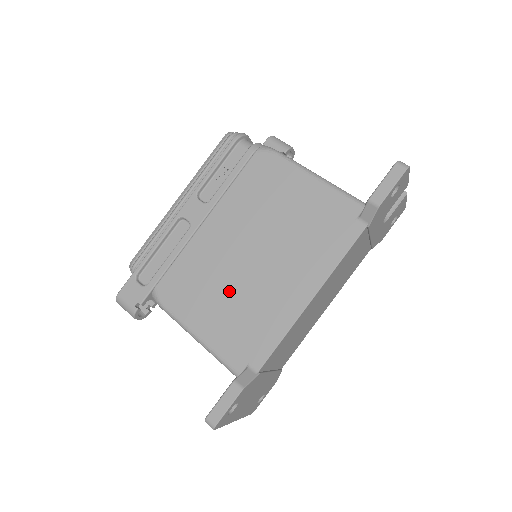
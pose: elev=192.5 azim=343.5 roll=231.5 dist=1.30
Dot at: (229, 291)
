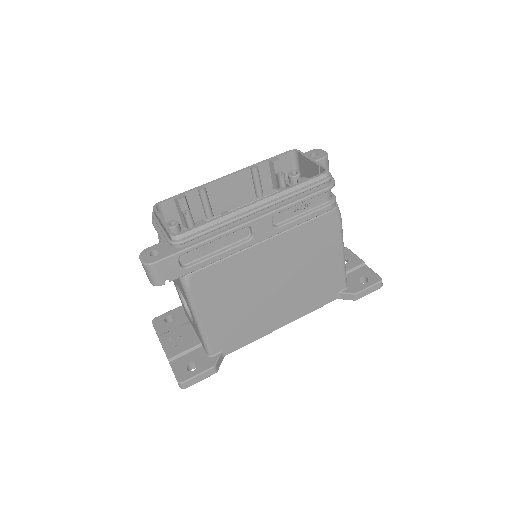
Dot at: (243, 302)
